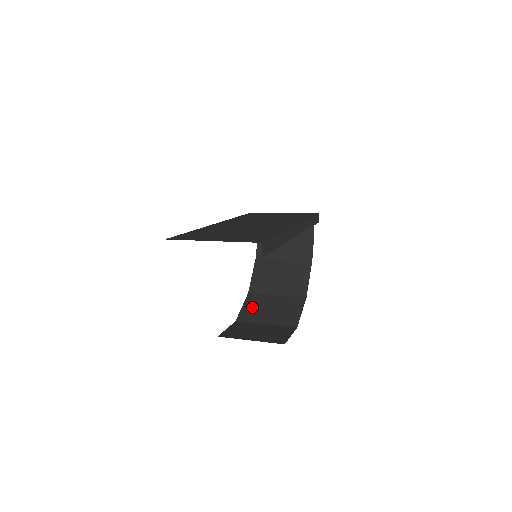
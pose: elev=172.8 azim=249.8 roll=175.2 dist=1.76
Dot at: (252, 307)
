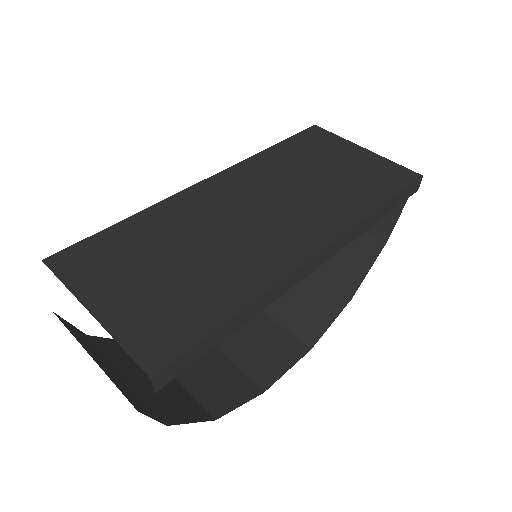
Dot at: occluded
